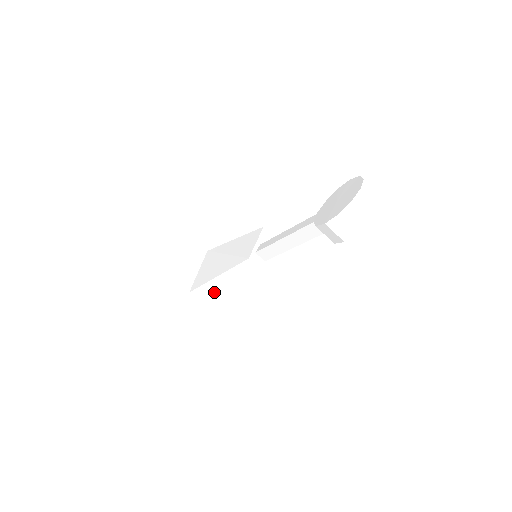
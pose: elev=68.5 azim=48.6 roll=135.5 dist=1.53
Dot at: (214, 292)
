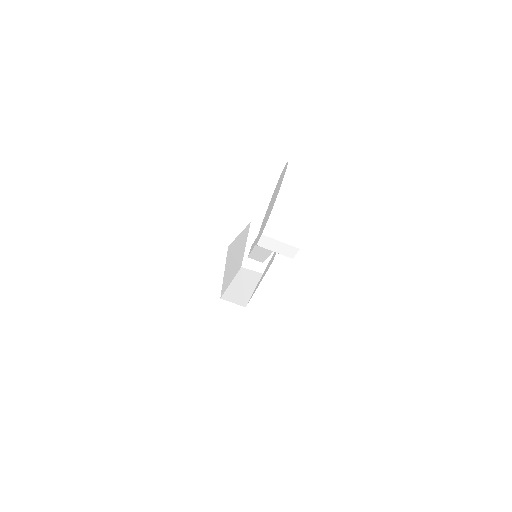
Dot at: (239, 296)
